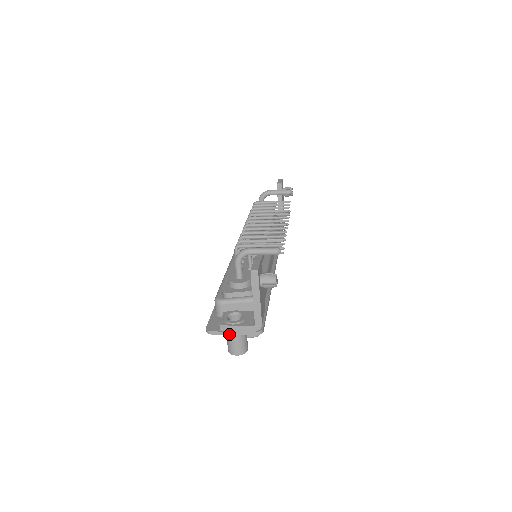
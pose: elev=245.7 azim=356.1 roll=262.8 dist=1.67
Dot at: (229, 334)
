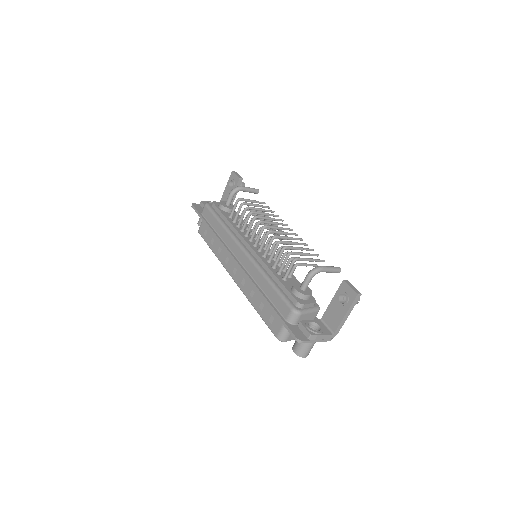
Dot at: (314, 342)
